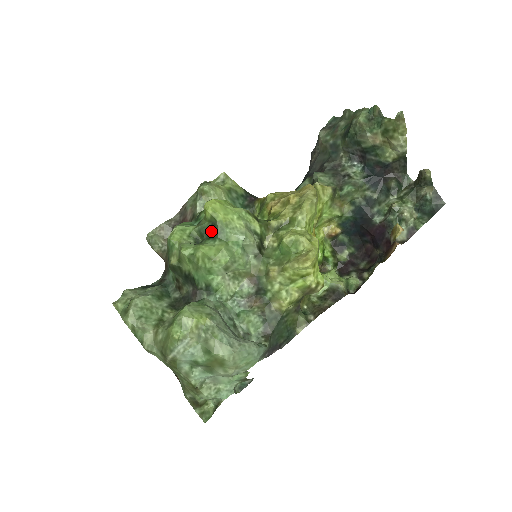
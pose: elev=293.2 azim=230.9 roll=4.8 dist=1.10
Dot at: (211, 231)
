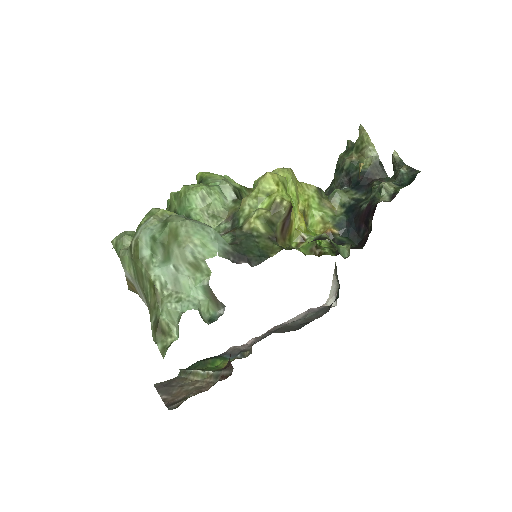
Dot at: occluded
